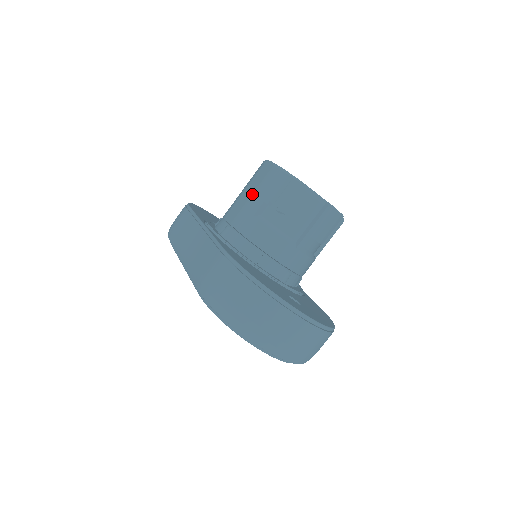
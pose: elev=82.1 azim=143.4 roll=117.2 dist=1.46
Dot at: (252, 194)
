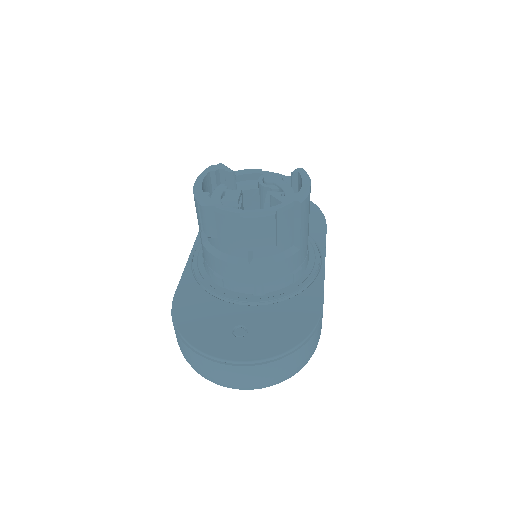
Dot at: occluded
